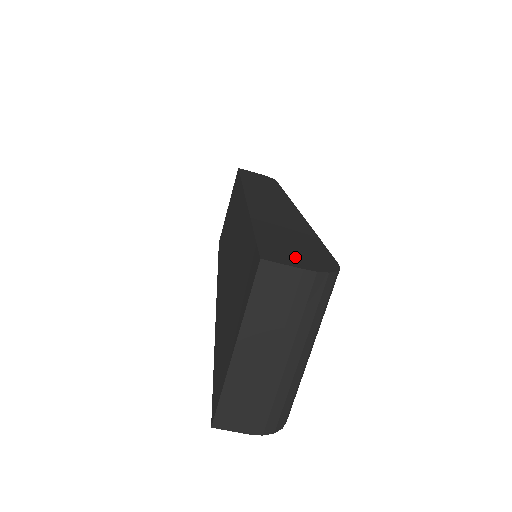
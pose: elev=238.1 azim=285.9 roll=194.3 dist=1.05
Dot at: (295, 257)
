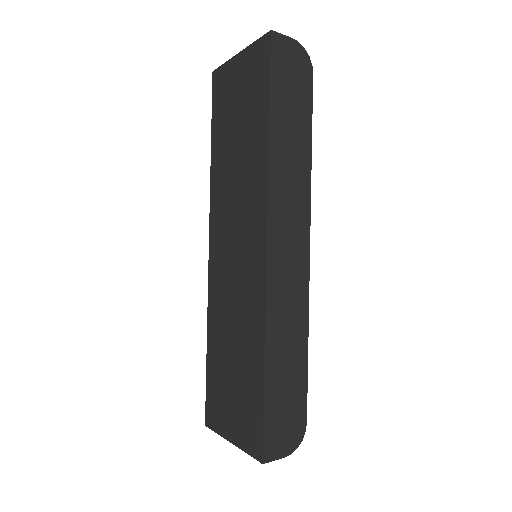
Dot at: (283, 438)
